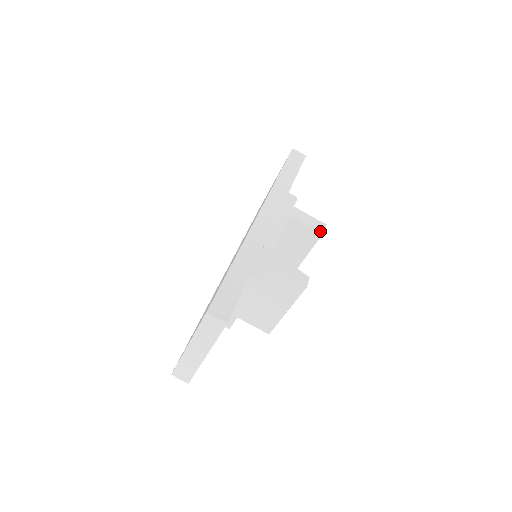
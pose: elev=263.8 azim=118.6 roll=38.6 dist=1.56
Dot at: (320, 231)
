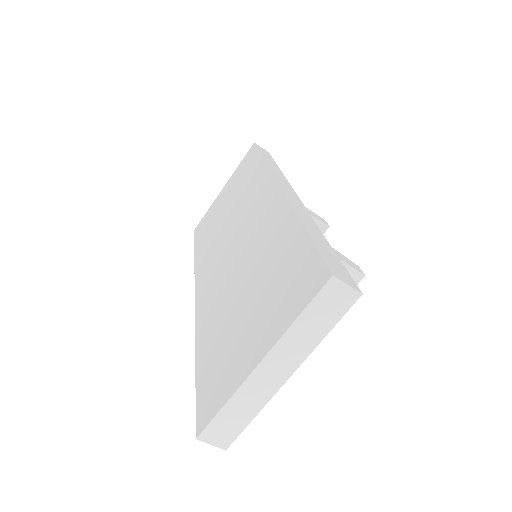
Dot at: (325, 225)
